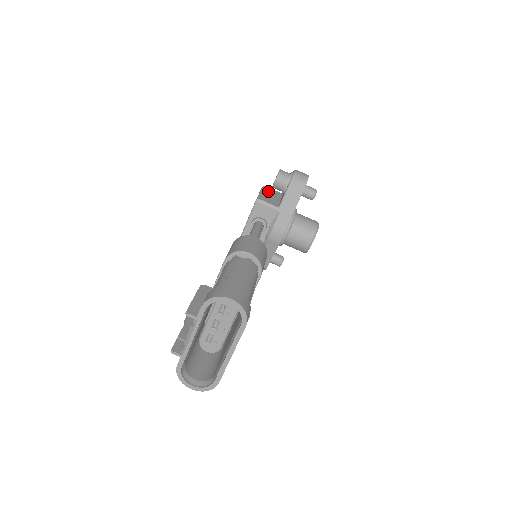
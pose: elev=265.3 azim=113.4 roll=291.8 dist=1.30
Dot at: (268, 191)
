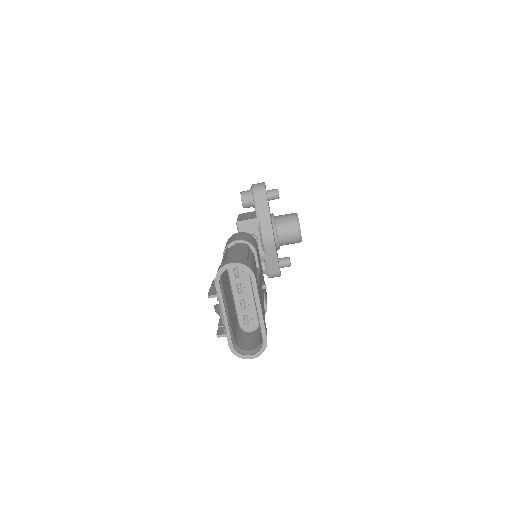
Dot at: (244, 215)
